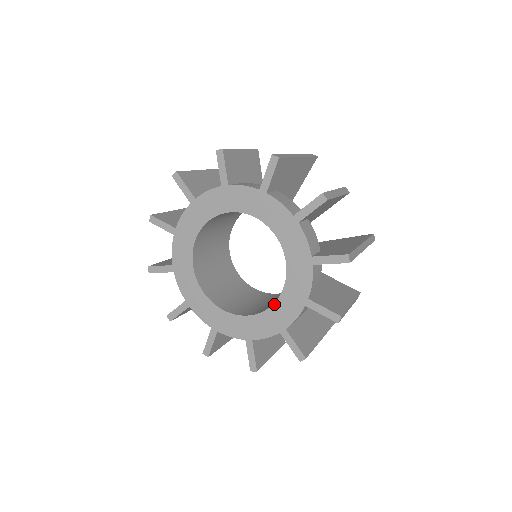
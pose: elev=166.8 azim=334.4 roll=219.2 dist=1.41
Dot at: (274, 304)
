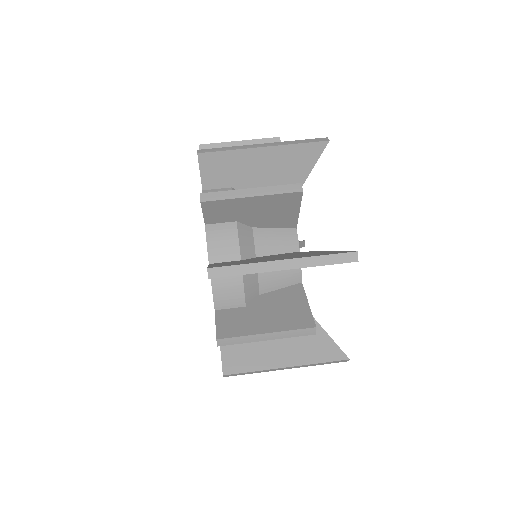
Dot at: occluded
